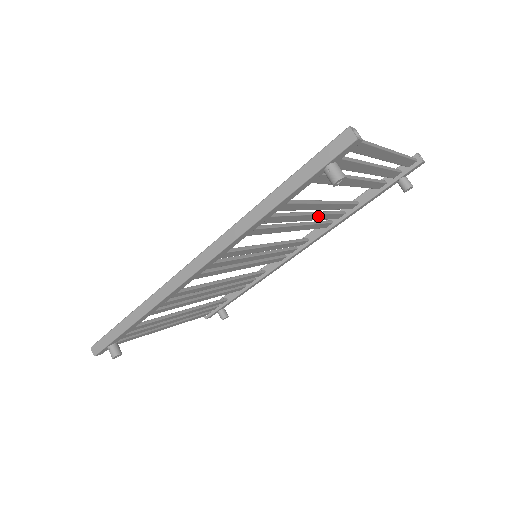
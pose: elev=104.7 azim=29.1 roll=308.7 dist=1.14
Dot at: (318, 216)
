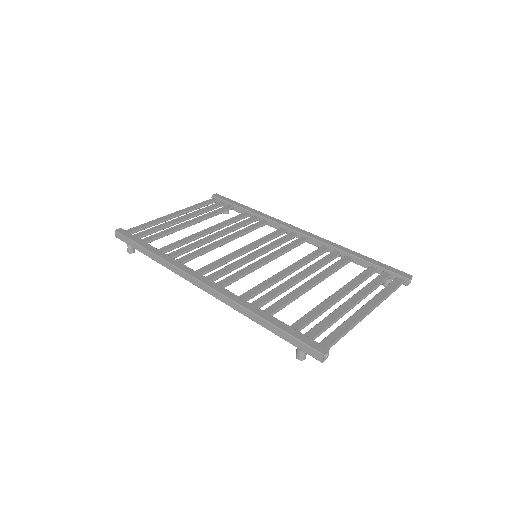
Dot at: (310, 272)
